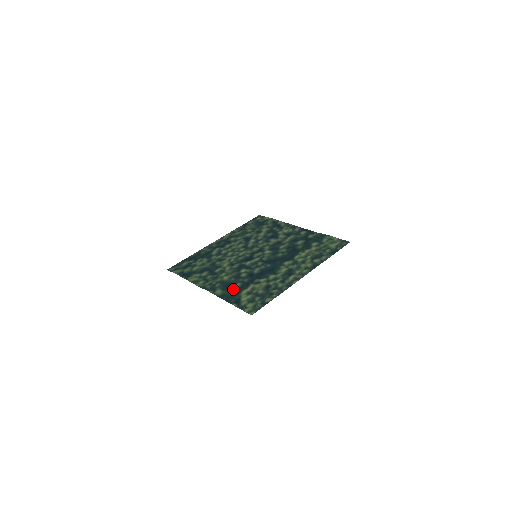
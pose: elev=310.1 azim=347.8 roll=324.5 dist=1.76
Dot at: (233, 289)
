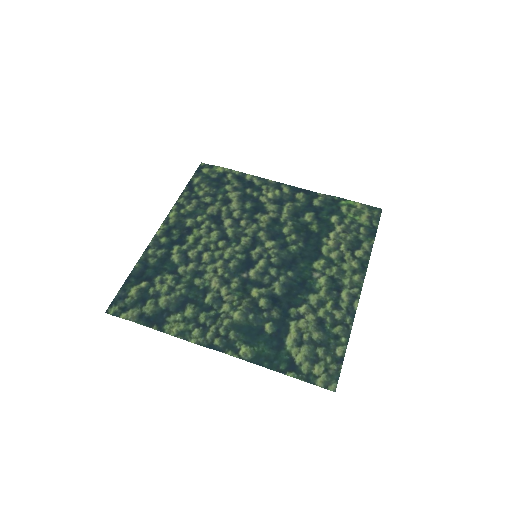
Dot at: (266, 339)
